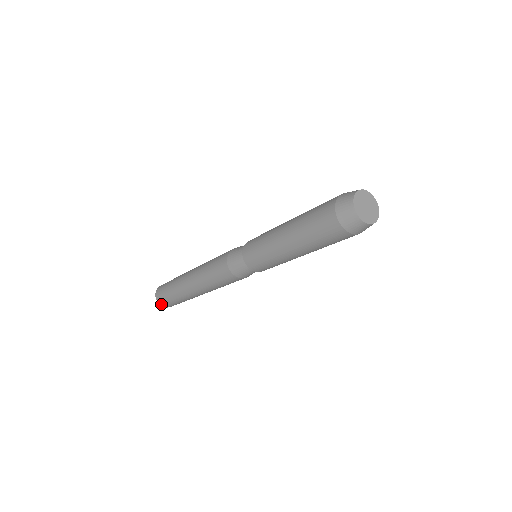
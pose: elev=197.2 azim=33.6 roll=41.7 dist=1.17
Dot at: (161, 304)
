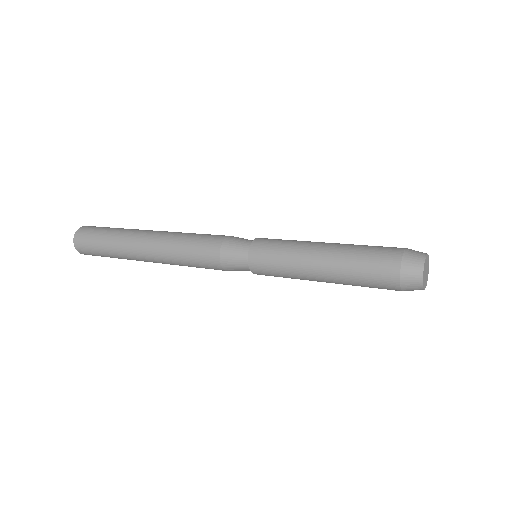
Dot at: (78, 248)
